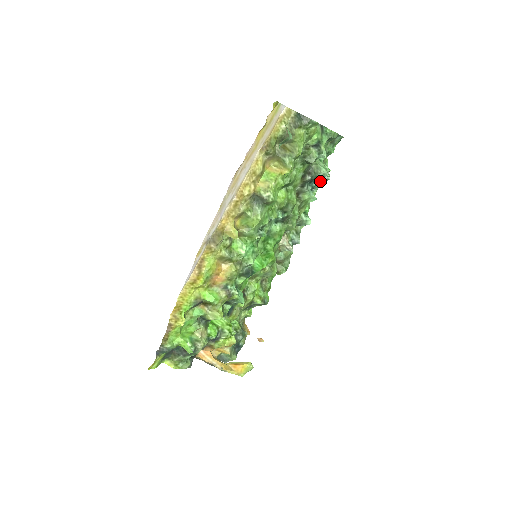
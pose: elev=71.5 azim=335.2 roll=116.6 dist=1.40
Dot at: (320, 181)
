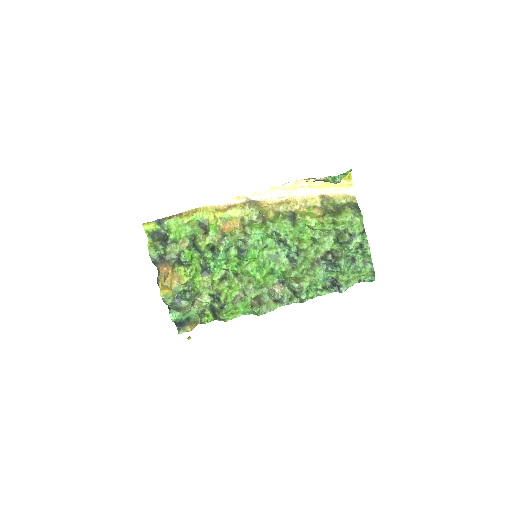
Dot at: (336, 288)
